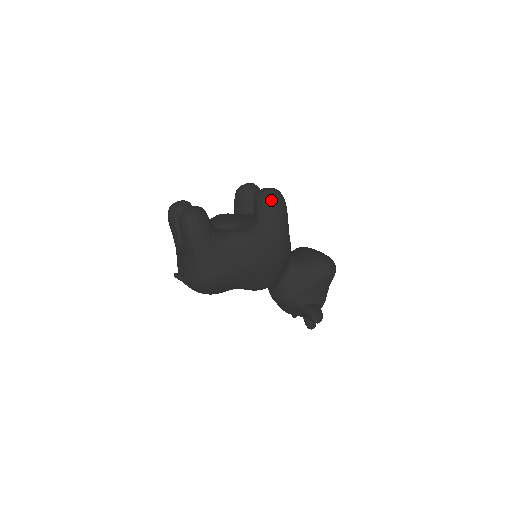
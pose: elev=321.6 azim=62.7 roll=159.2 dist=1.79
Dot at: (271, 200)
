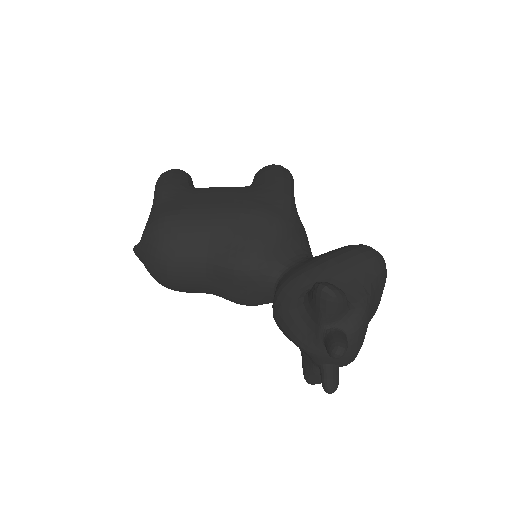
Dot at: (270, 166)
